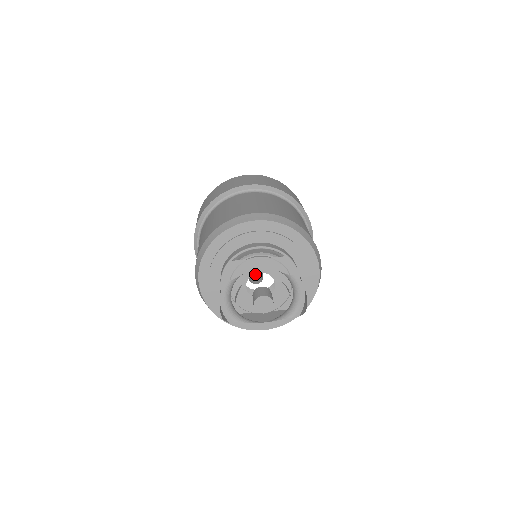
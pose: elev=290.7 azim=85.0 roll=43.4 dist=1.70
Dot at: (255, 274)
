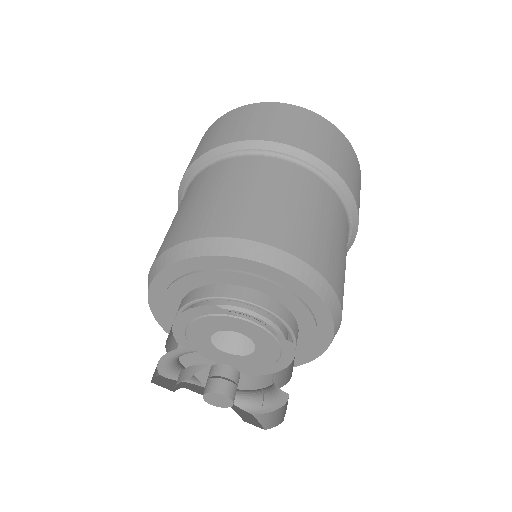
Dot at: occluded
